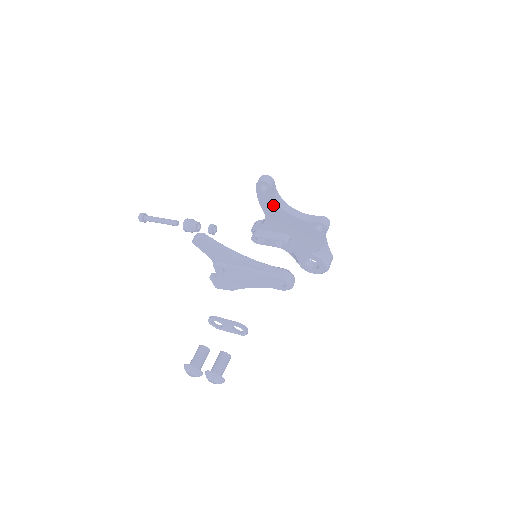
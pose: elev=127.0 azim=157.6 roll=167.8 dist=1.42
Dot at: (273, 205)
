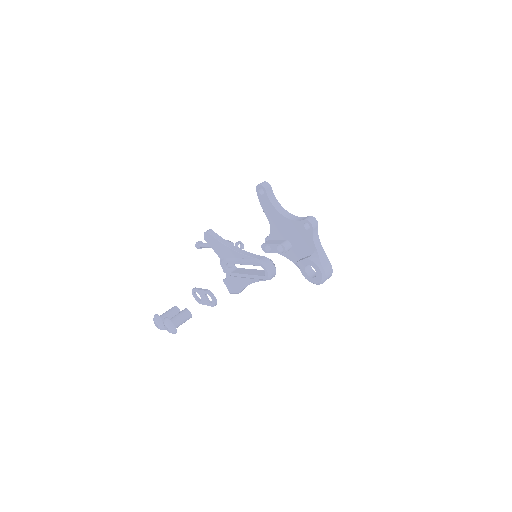
Dot at: (271, 209)
